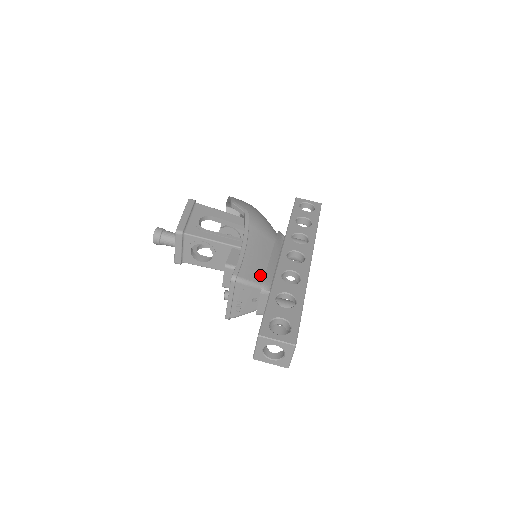
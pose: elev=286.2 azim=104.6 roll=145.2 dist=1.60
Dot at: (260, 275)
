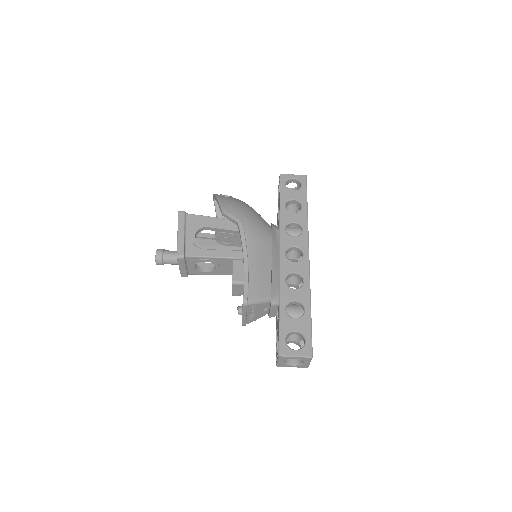
Dot at: (267, 288)
